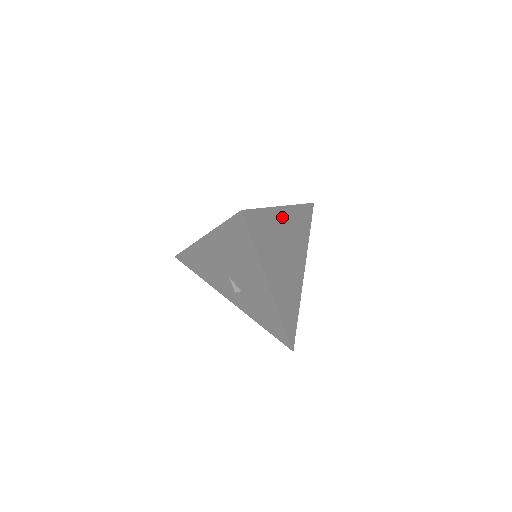
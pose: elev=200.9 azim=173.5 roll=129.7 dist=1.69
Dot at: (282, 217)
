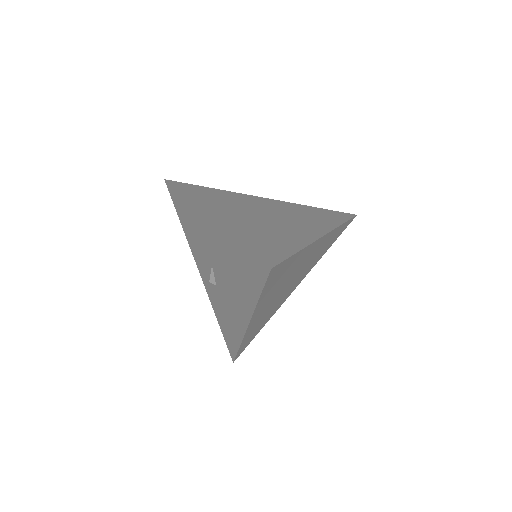
Dot at: (313, 248)
